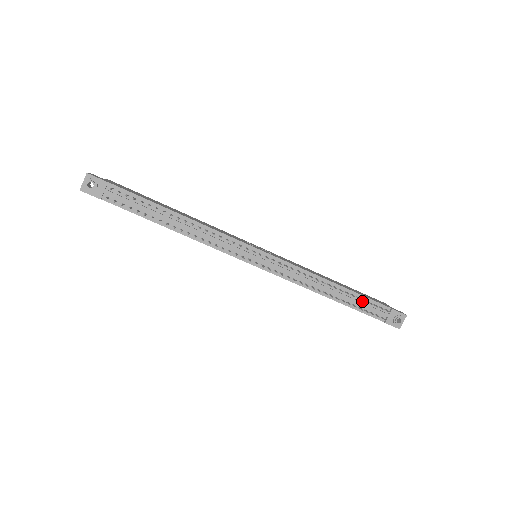
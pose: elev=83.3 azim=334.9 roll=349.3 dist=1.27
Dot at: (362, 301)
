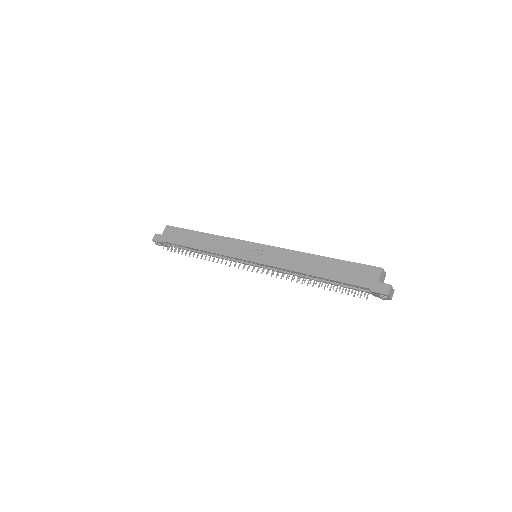
Dot at: (342, 284)
